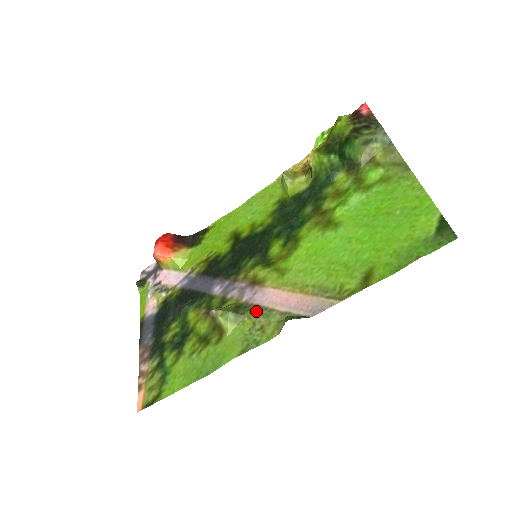
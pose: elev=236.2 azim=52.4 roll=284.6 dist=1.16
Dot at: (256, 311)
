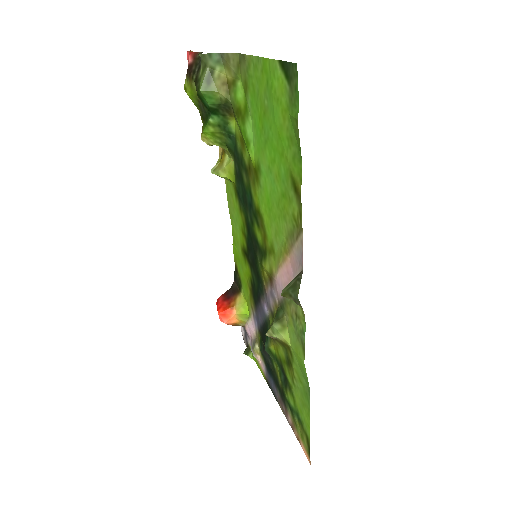
Dot at: (286, 303)
